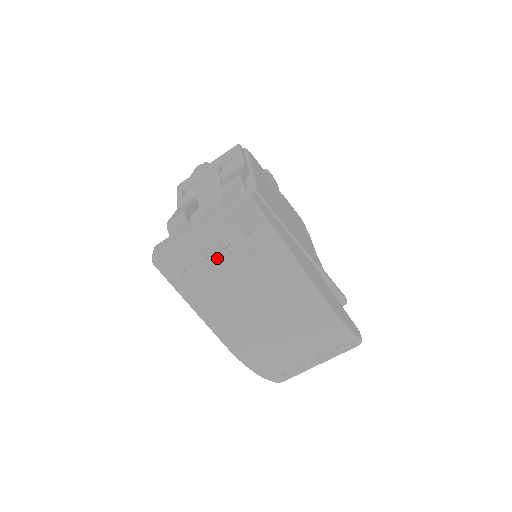
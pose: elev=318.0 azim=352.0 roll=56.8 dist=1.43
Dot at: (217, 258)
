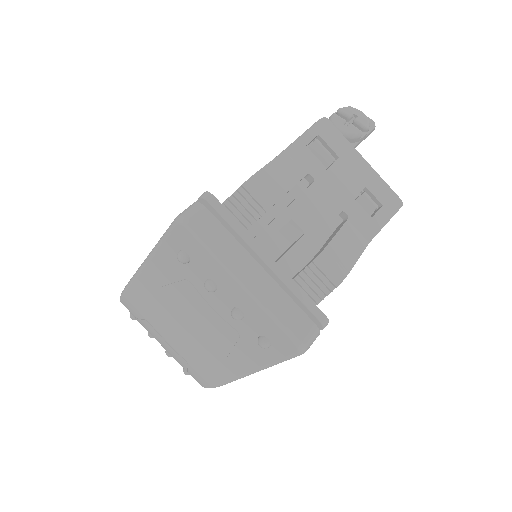
Dot at: (218, 301)
